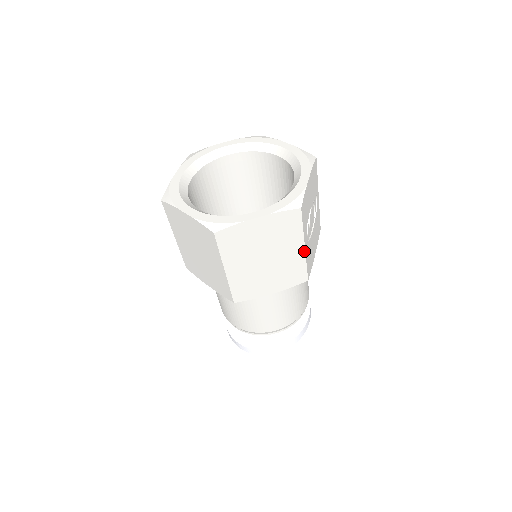
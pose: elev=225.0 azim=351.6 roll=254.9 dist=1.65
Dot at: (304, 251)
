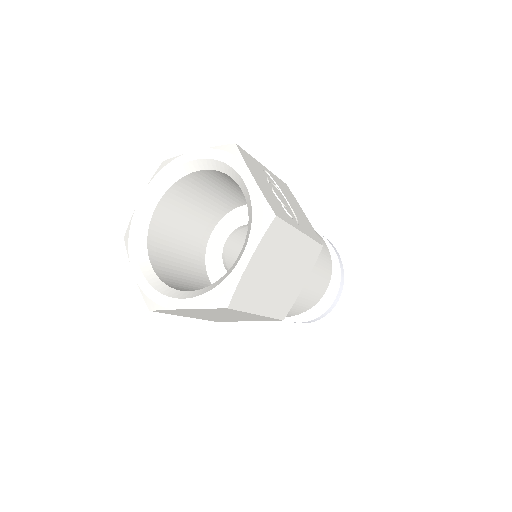
Dot at: (304, 235)
